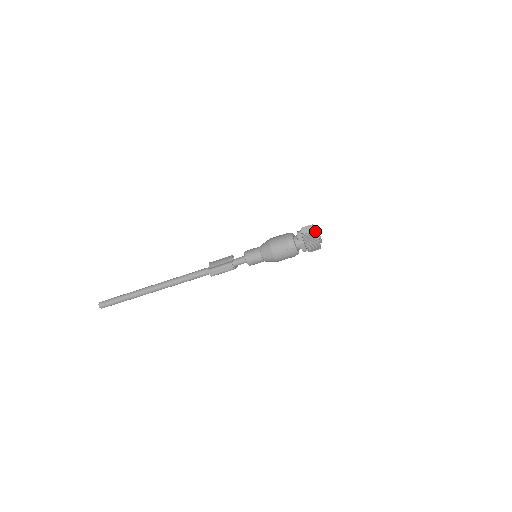
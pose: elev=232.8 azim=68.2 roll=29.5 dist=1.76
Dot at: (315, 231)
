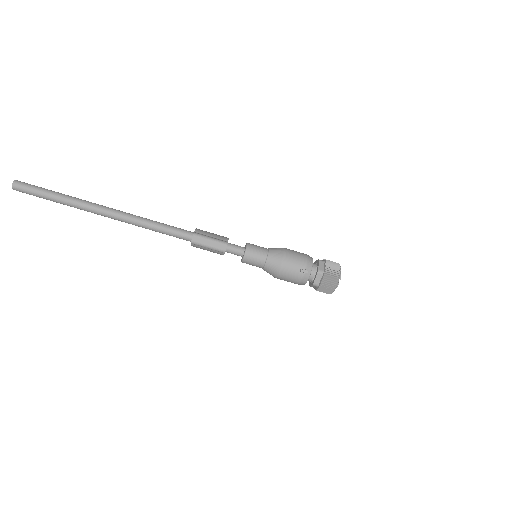
Dot at: occluded
